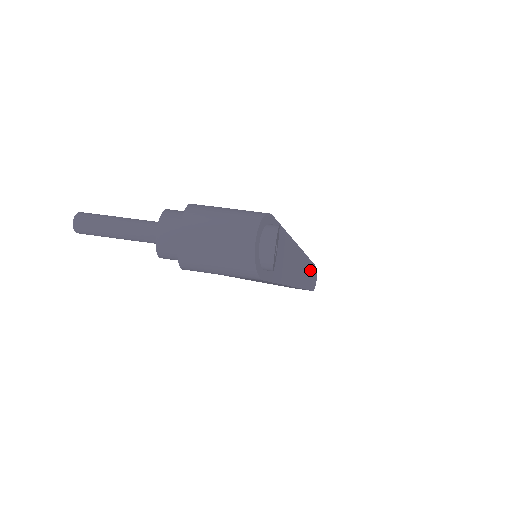
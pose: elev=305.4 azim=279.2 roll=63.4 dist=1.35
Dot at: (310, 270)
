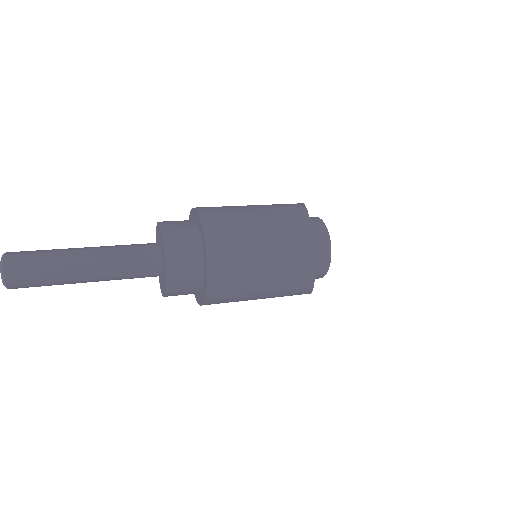
Dot at: occluded
